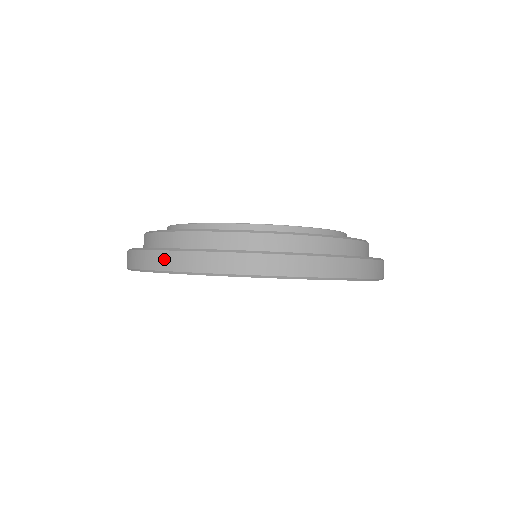
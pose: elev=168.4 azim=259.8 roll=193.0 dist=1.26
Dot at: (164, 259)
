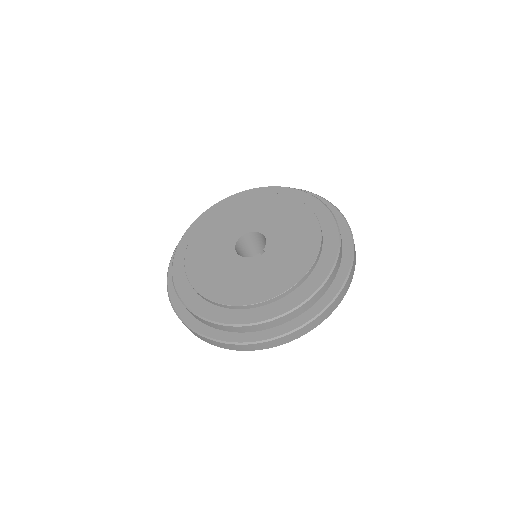
Dot at: (292, 337)
